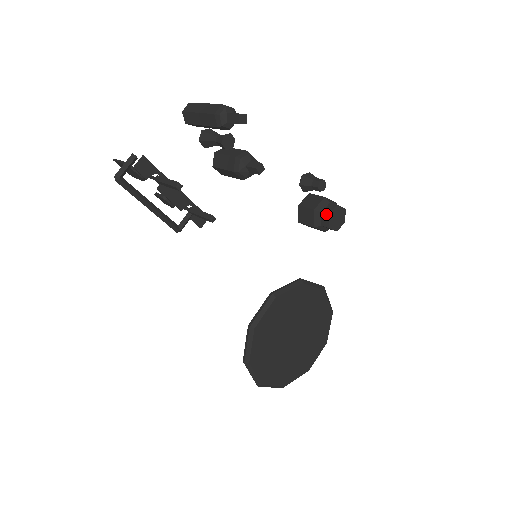
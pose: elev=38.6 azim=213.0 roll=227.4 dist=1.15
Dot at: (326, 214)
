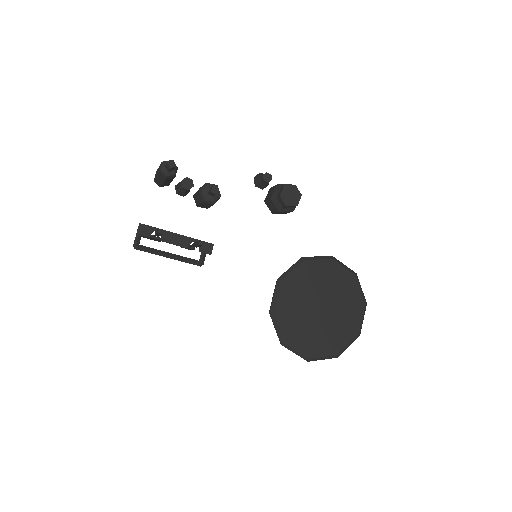
Dot at: (278, 197)
